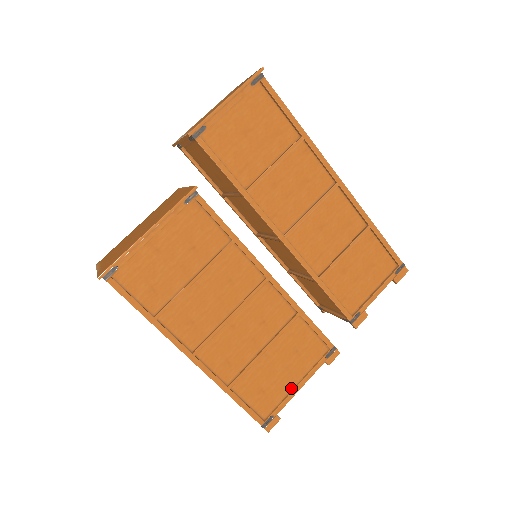
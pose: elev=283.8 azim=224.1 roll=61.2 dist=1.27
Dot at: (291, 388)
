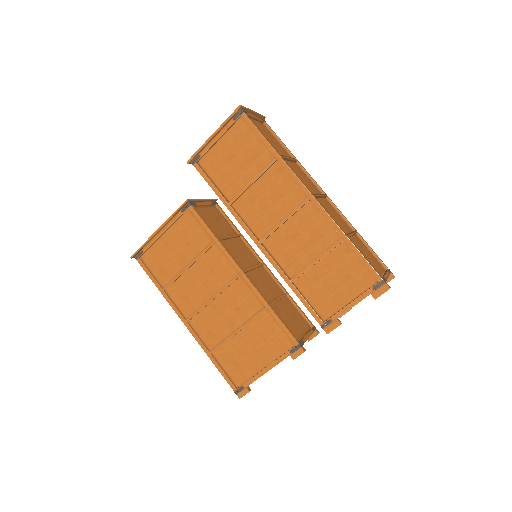
Dot at: (260, 369)
